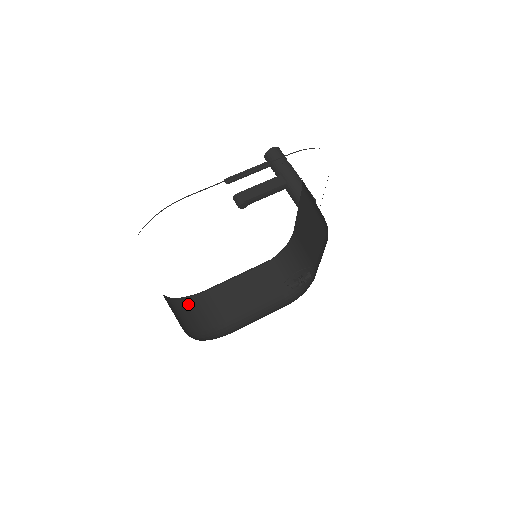
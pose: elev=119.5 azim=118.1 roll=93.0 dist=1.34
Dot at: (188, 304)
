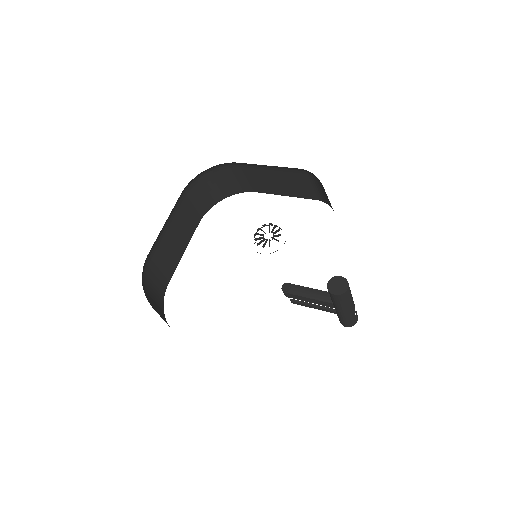
Dot at: (164, 318)
